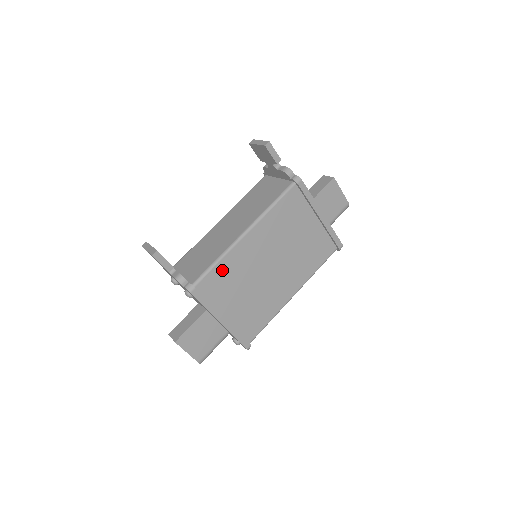
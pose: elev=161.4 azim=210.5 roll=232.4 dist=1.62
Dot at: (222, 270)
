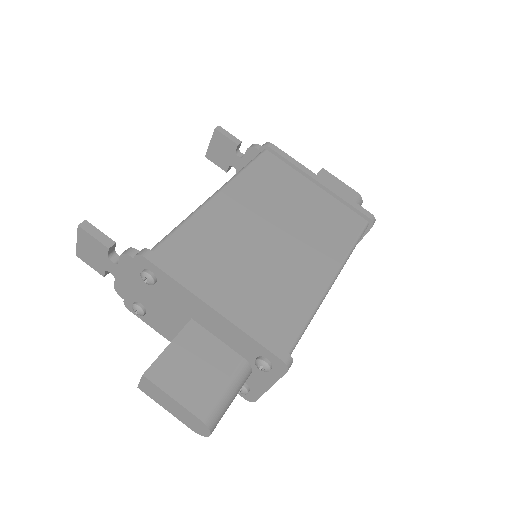
Dot at: (193, 234)
